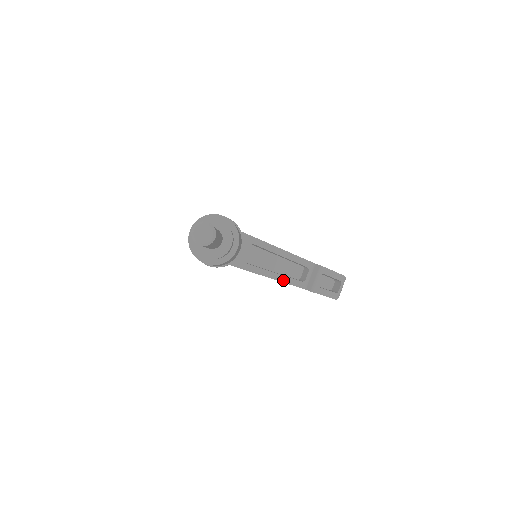
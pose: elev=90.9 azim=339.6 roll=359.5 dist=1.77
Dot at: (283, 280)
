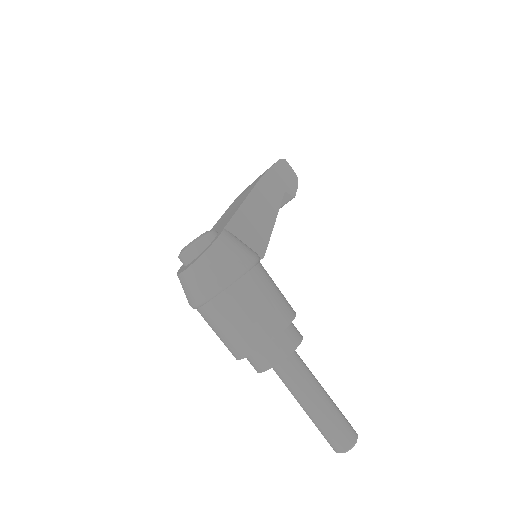
Dot at: occluded
